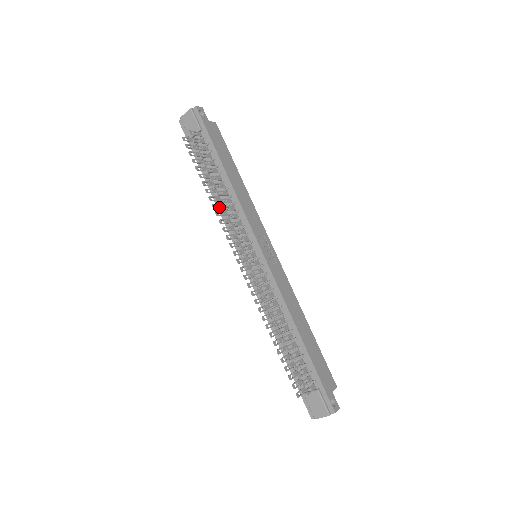
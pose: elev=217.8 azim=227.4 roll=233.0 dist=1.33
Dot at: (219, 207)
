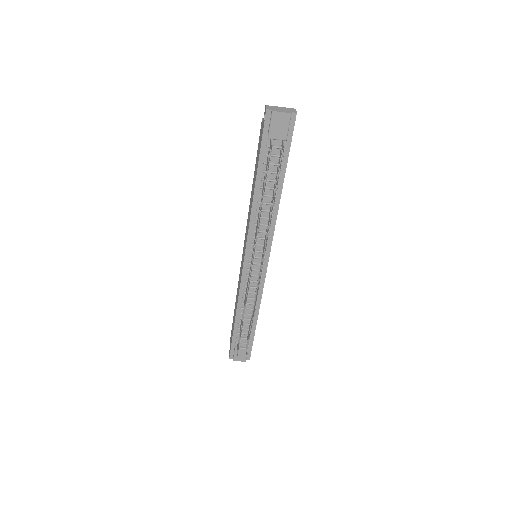
Dot at: (259, 219)
